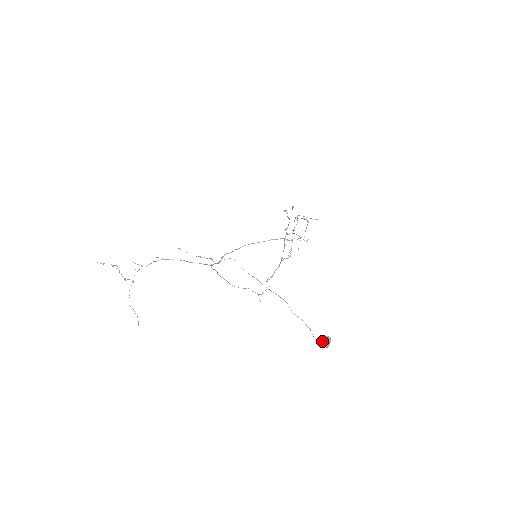
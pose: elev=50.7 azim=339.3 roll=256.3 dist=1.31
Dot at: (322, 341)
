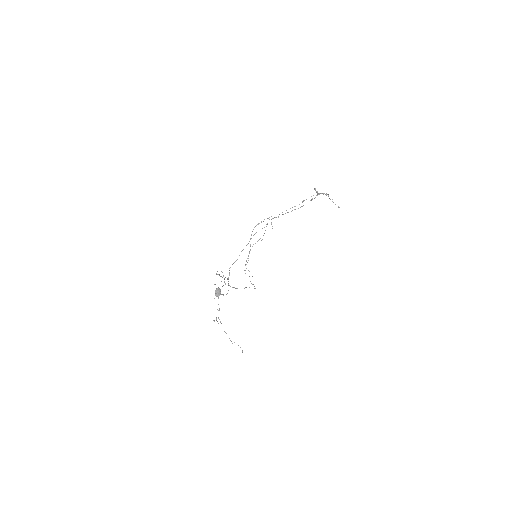
Dot at: (221, 294)
